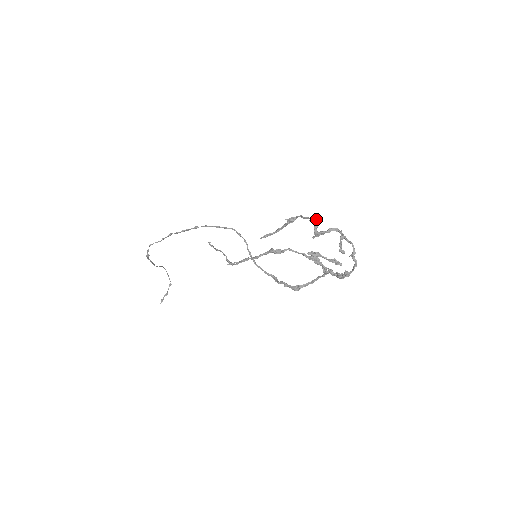
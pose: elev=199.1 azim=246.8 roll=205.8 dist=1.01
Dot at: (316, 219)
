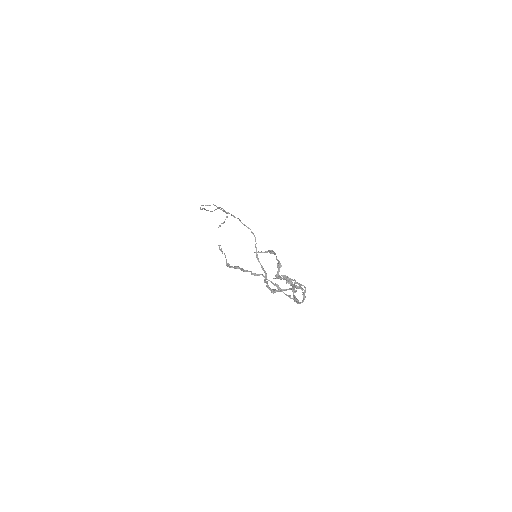
Dot at: (279, 267)
